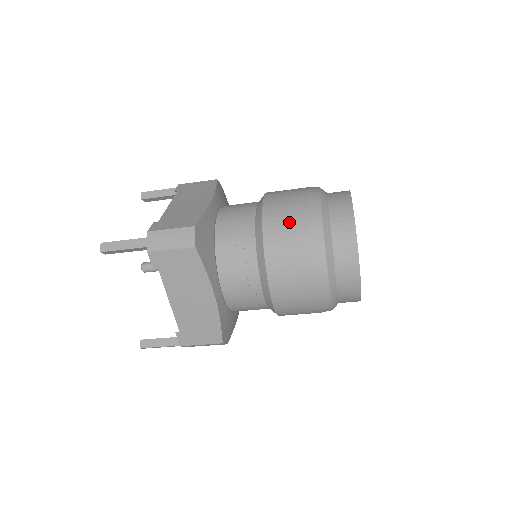
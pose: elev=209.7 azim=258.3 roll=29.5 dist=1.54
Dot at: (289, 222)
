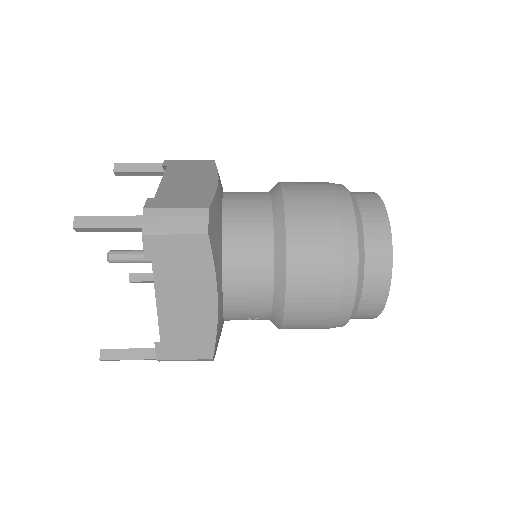
Dot at: (311, 326)
